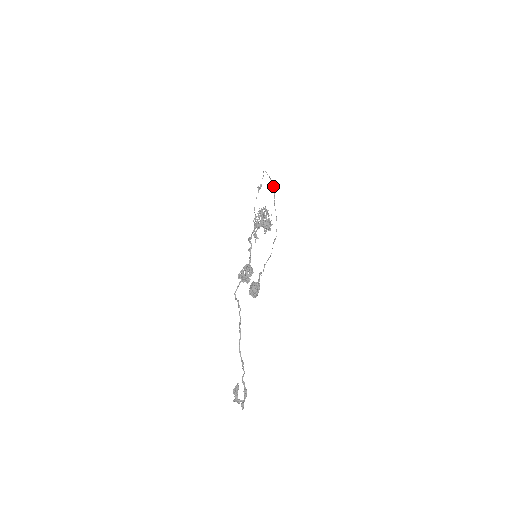
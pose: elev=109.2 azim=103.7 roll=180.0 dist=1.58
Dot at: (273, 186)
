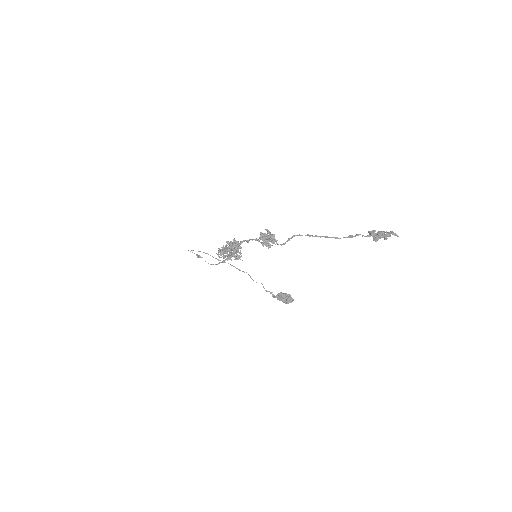
Dot at: (205, 253)
